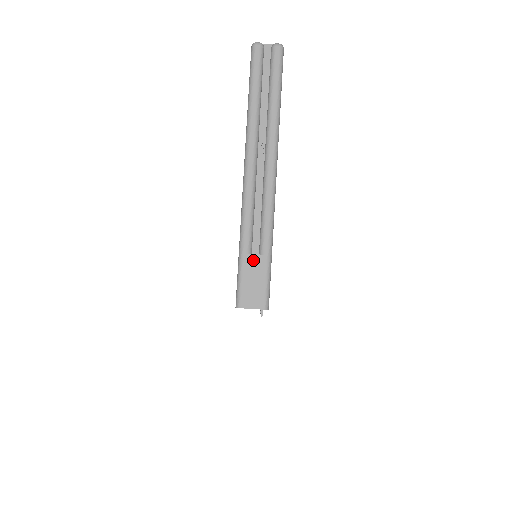
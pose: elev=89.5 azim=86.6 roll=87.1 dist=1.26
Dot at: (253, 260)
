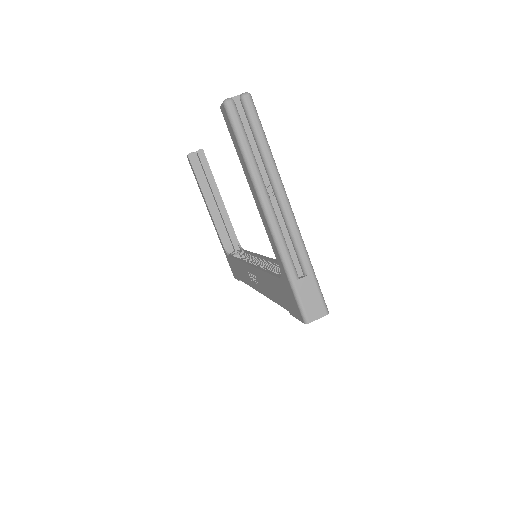
Dot at: (303, 283)
